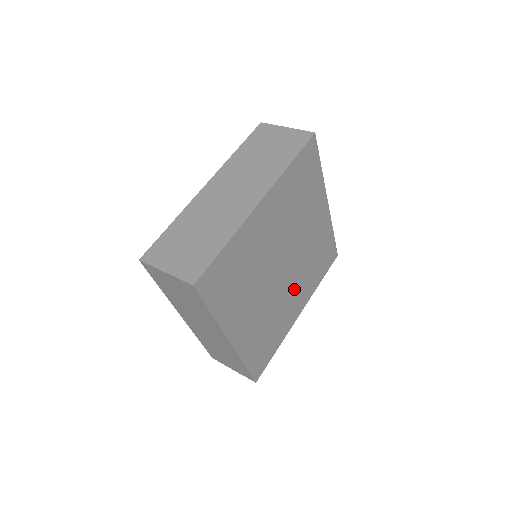
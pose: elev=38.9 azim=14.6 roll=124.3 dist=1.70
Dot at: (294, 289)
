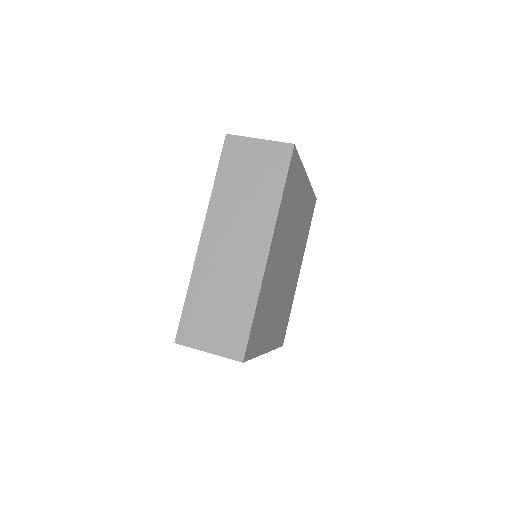
Dot at: (295, 264)
